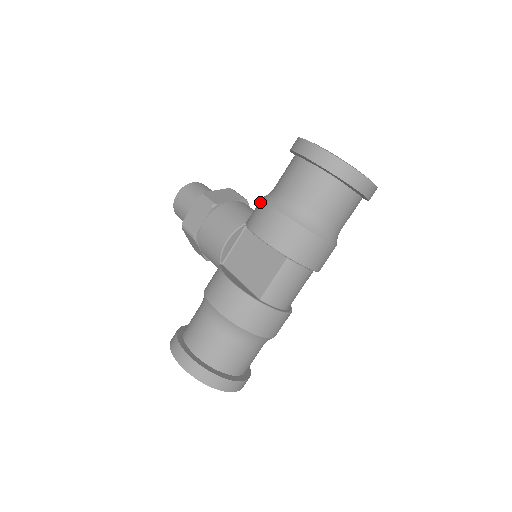
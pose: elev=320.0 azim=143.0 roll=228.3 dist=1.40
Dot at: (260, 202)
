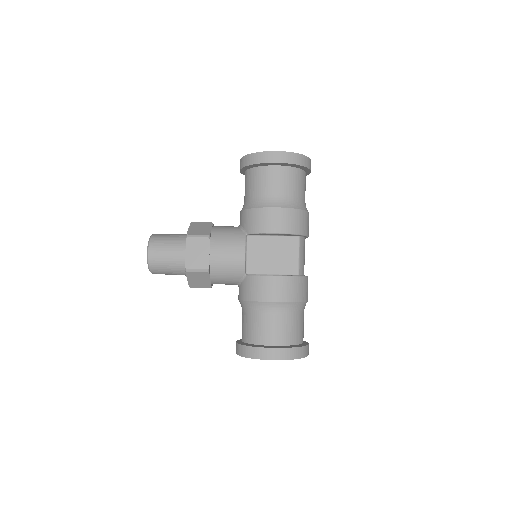
Dot at: (254, 211)
